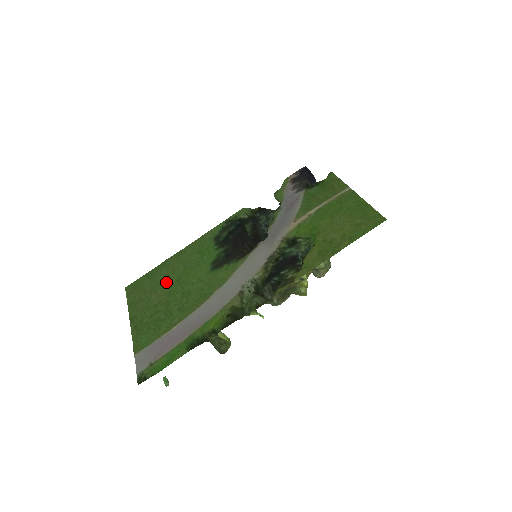
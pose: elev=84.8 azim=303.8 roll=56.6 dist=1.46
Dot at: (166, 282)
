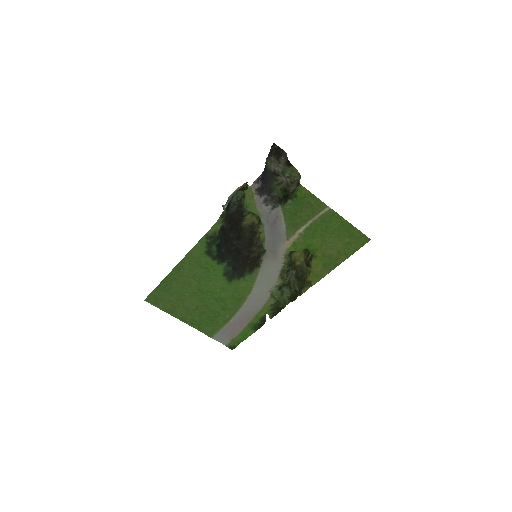
Dot at: (188, 293)
